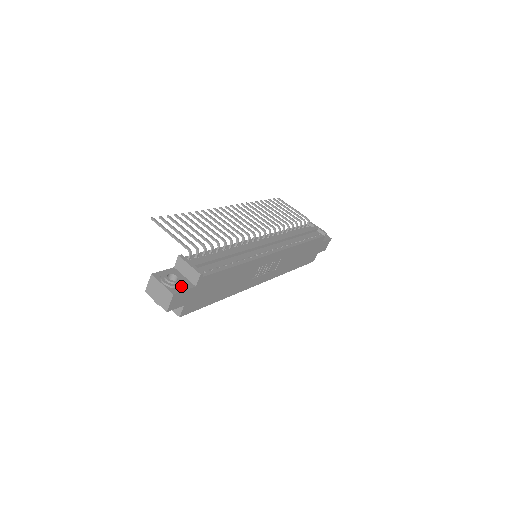
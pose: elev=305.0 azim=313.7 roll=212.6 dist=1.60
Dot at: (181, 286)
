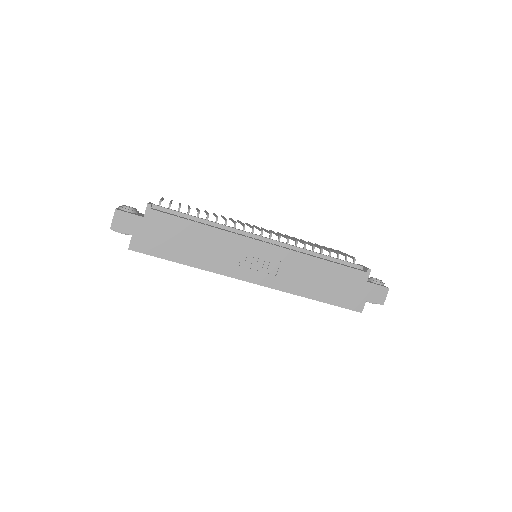
Dot at: (131, 213)
